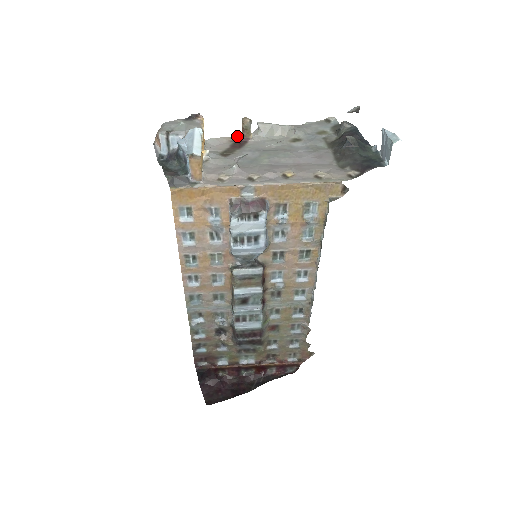
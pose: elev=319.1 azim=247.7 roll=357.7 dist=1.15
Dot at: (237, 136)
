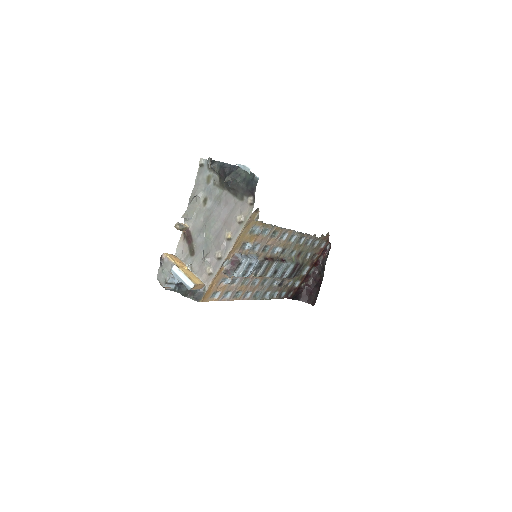
Dot at: (182, 232)
